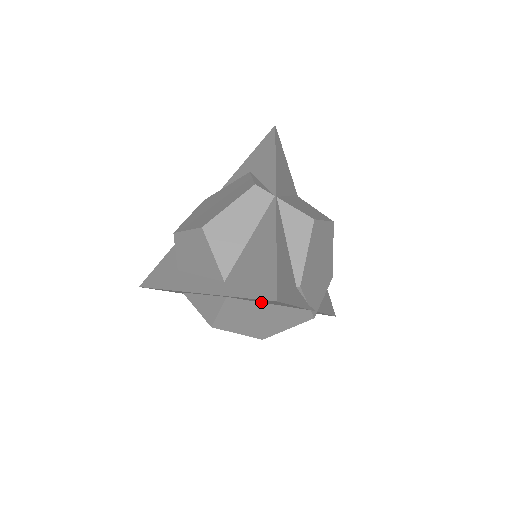
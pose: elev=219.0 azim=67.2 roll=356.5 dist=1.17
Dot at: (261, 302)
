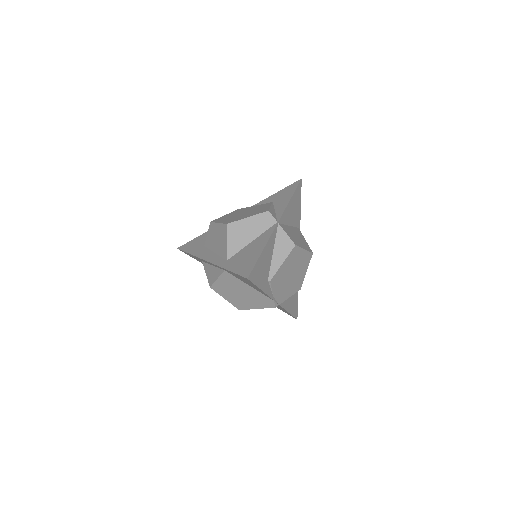
Dot at: (244, 282)
